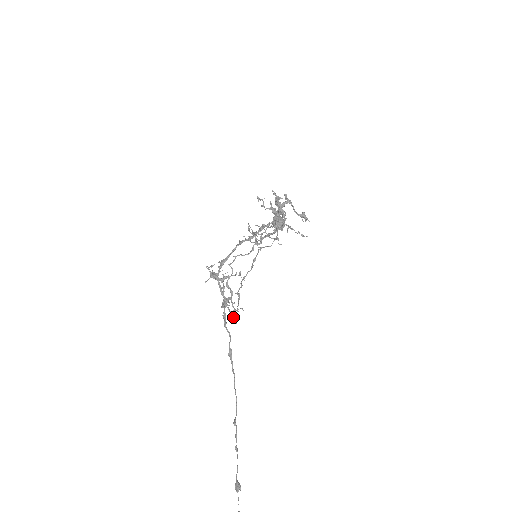
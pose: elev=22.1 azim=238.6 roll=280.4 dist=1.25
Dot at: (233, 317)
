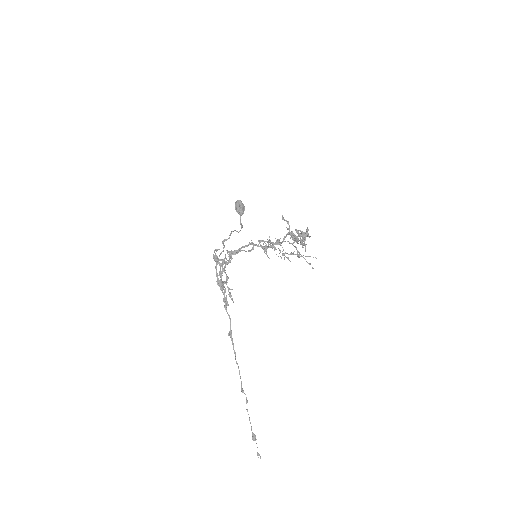
Dot at: occluded
